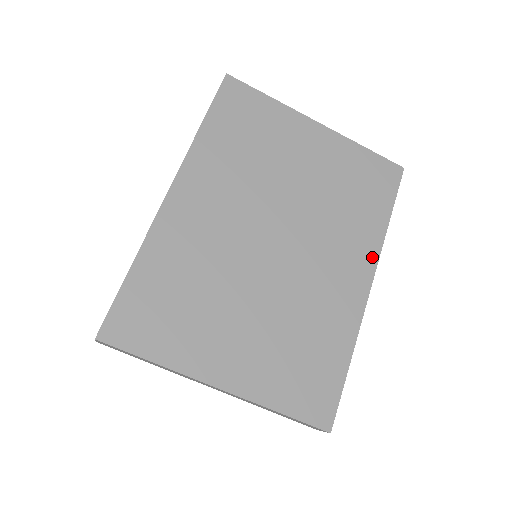
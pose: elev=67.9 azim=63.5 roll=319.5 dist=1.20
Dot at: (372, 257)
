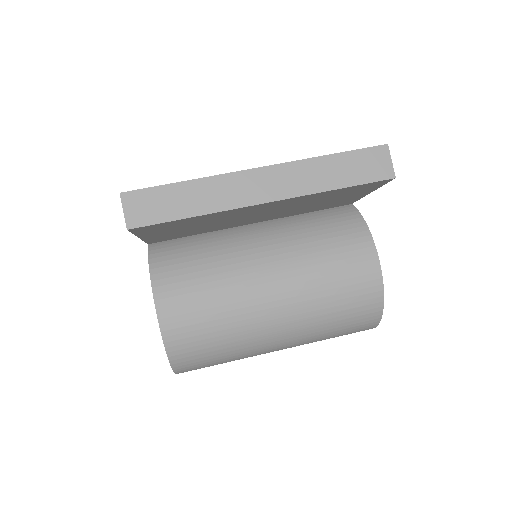
Dot at: occluded
